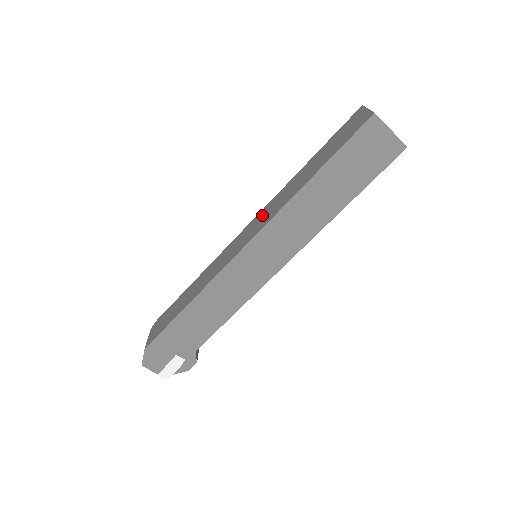
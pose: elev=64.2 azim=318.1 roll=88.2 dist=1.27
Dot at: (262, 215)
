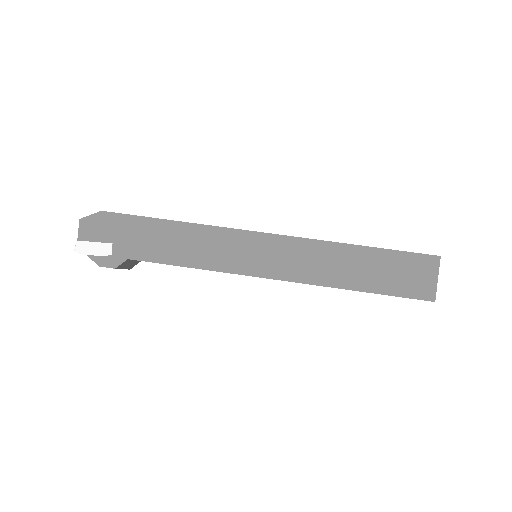
Dot at: occluded
